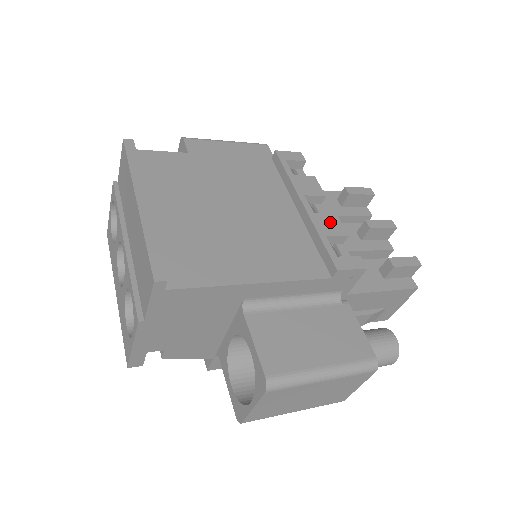
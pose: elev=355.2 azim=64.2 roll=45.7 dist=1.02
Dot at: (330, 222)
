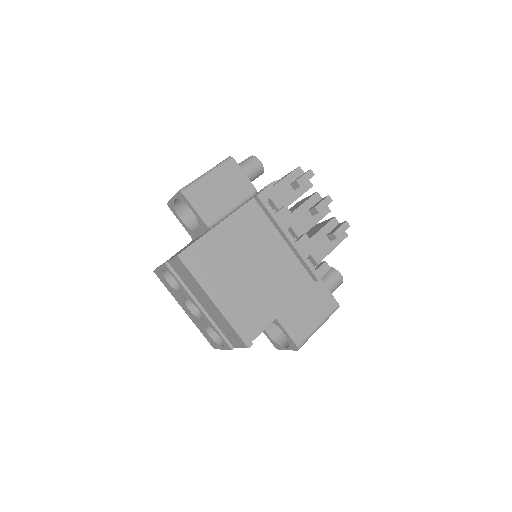
Dot at: (305, 244)
